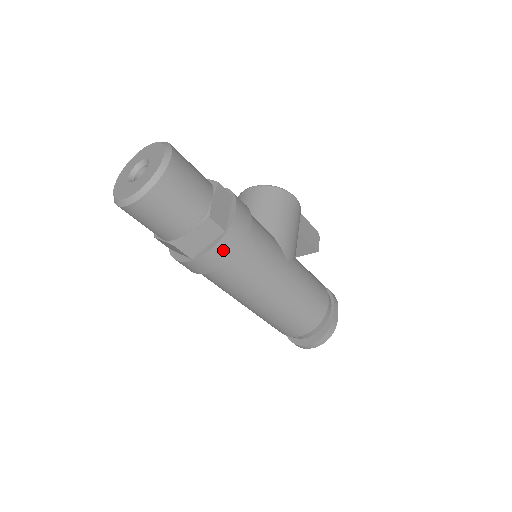
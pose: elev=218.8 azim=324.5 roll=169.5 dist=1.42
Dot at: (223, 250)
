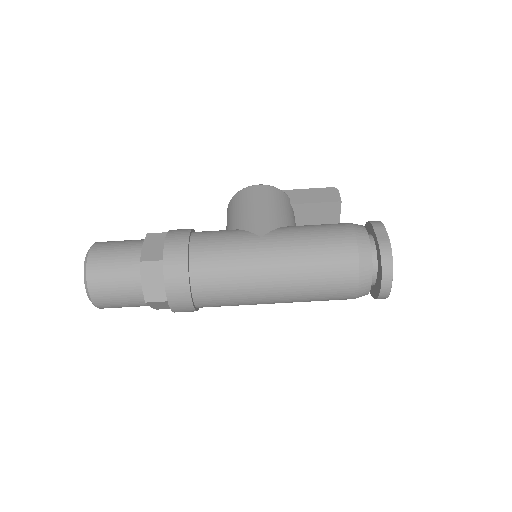
Dot at: (174, 274)
